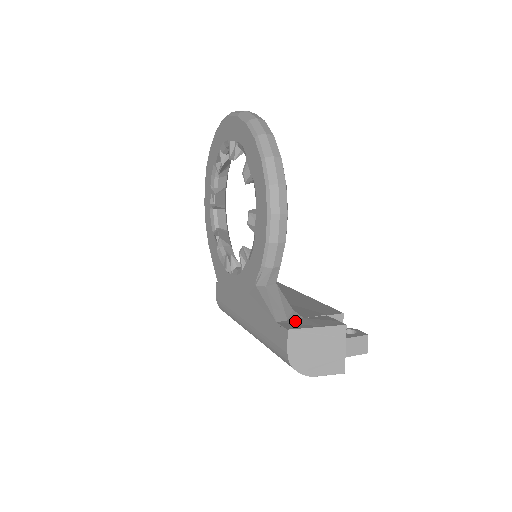
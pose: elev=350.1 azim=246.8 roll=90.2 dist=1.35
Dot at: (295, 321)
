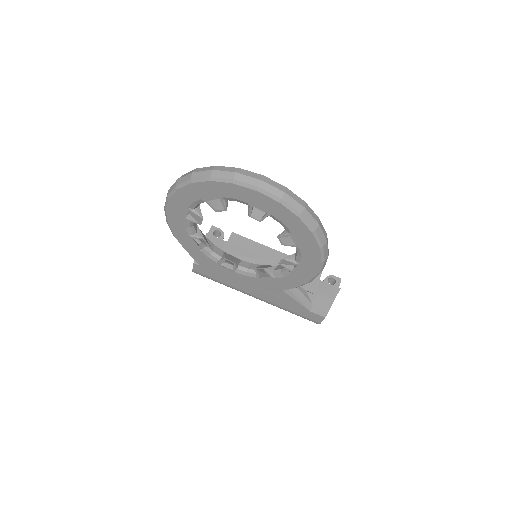
Dot at: (318, 303)
